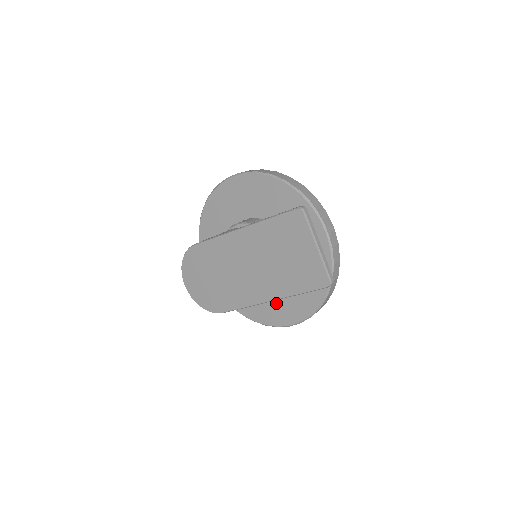
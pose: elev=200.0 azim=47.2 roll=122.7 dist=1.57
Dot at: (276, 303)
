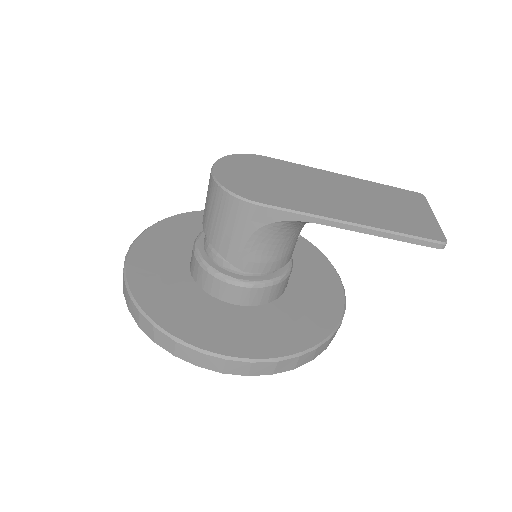
Dot at: (227, 323)
